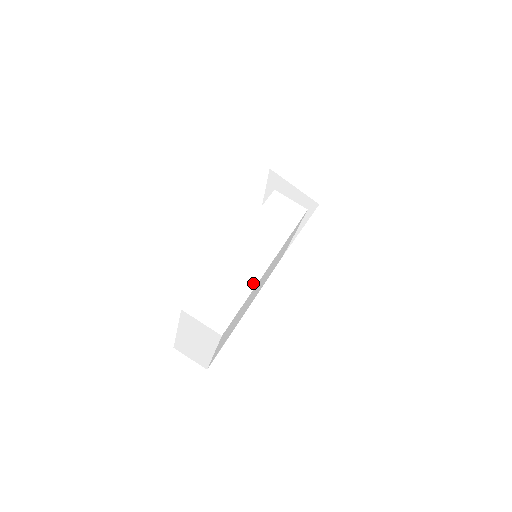
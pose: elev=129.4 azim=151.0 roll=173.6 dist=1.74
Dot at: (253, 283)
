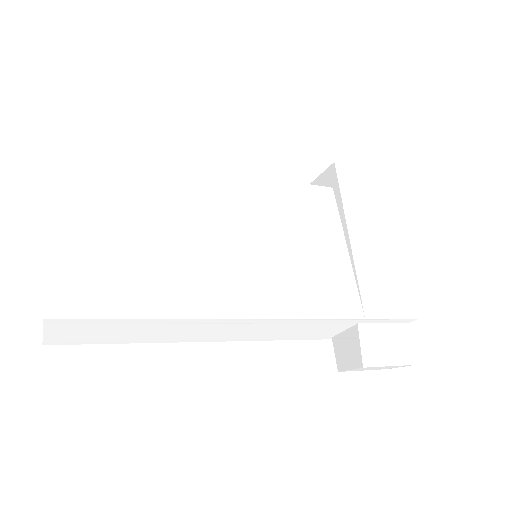
Dot at: (168, 167)
